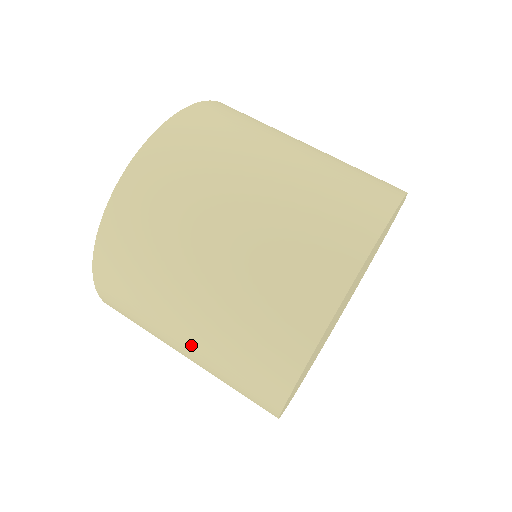
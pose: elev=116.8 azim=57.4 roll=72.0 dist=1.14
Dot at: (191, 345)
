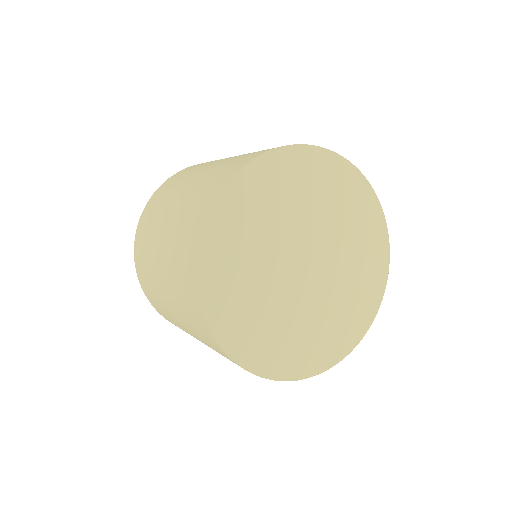
Dot at: (164, 243)
